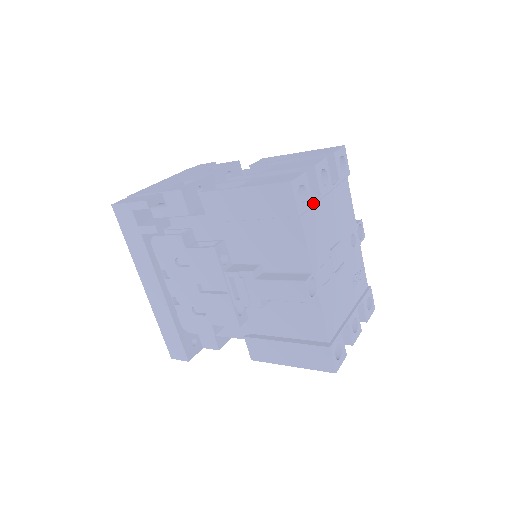
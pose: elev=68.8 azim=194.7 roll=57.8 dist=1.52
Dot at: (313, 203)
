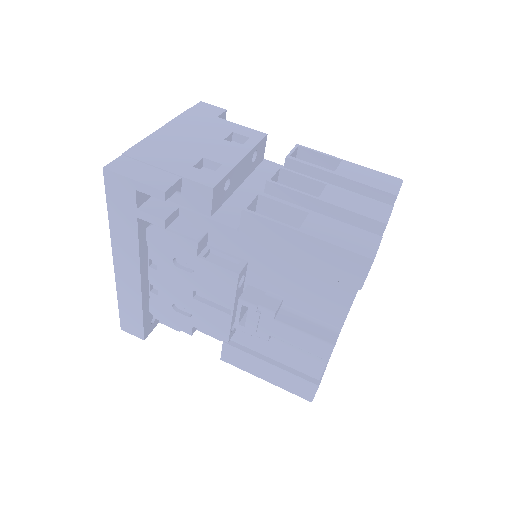
Dot at: occluded
